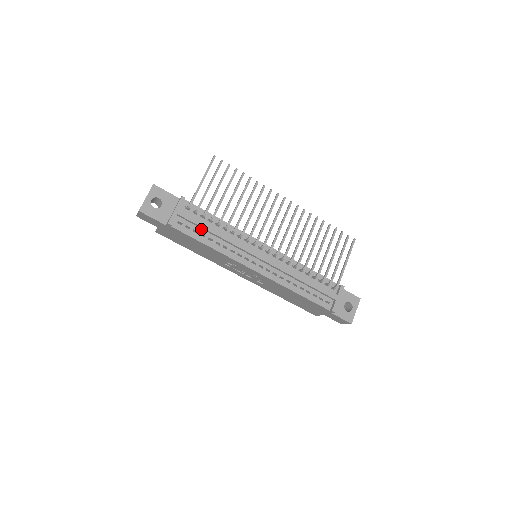
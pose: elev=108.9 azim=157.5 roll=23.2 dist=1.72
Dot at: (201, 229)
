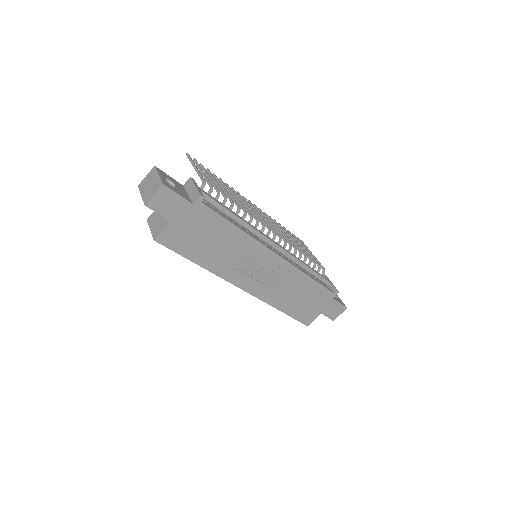
Dot at: (221, 211)
